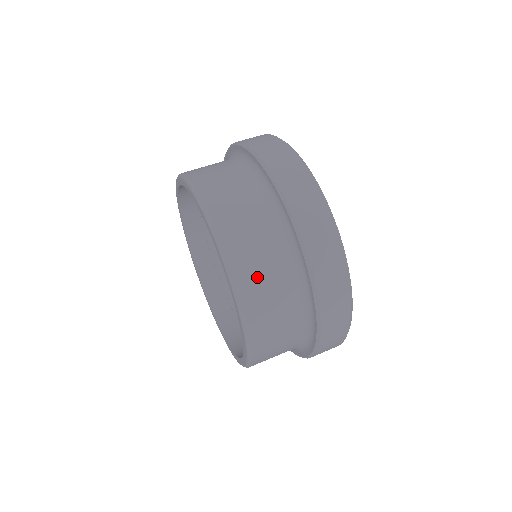
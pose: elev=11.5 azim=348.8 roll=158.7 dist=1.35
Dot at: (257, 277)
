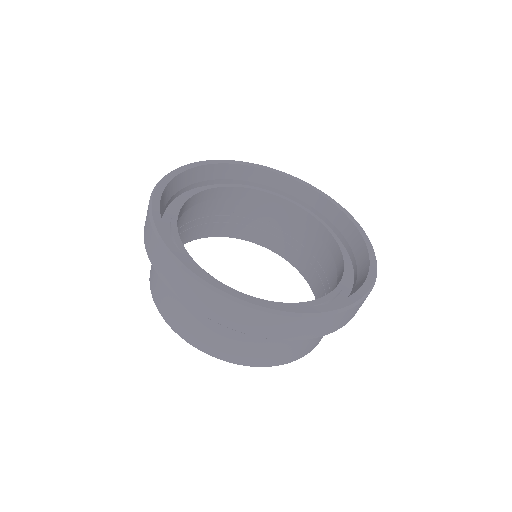
Dot at: (221, 346)
